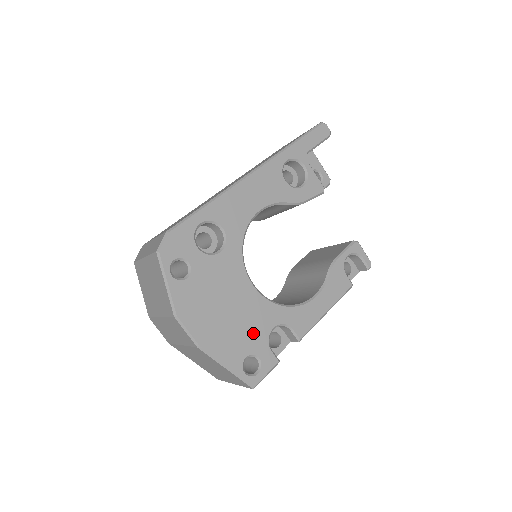
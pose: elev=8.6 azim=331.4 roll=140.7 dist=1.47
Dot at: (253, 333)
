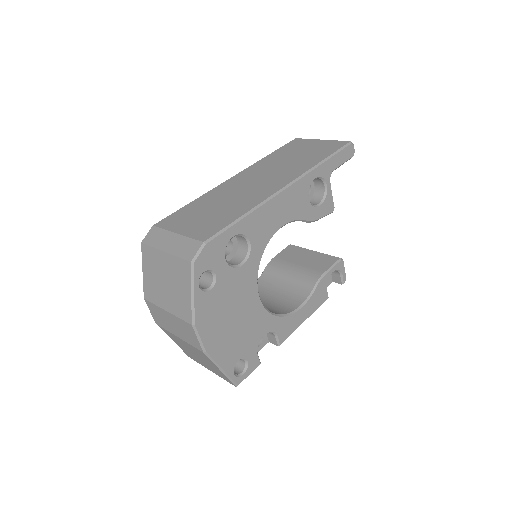
Dot at: (249, 340)
